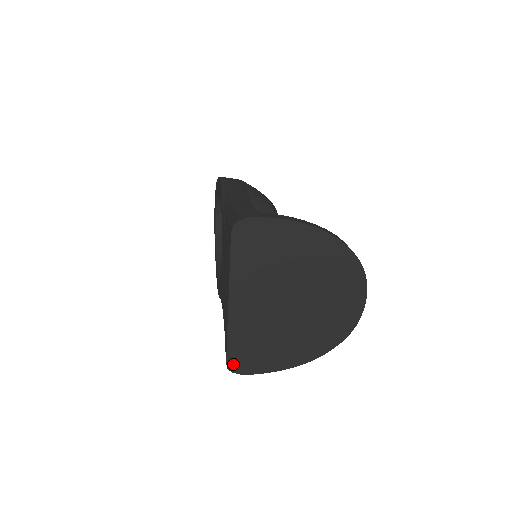
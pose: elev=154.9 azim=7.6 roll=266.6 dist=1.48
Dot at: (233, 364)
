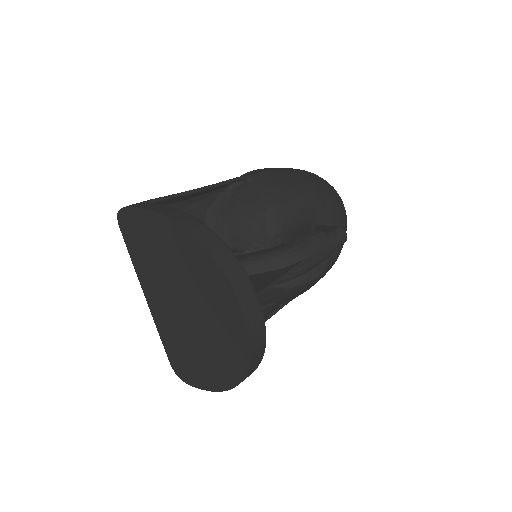
Dot at: (176, 368)
